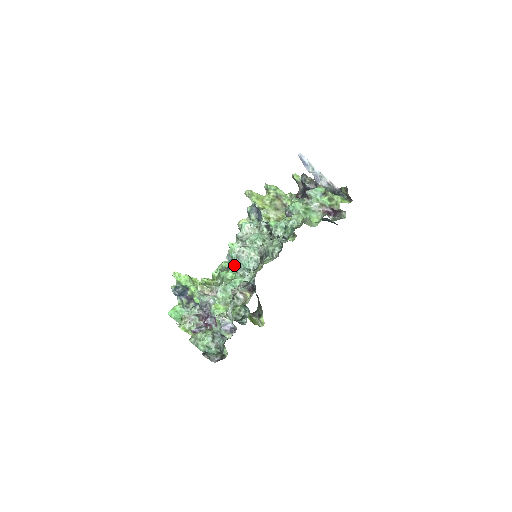
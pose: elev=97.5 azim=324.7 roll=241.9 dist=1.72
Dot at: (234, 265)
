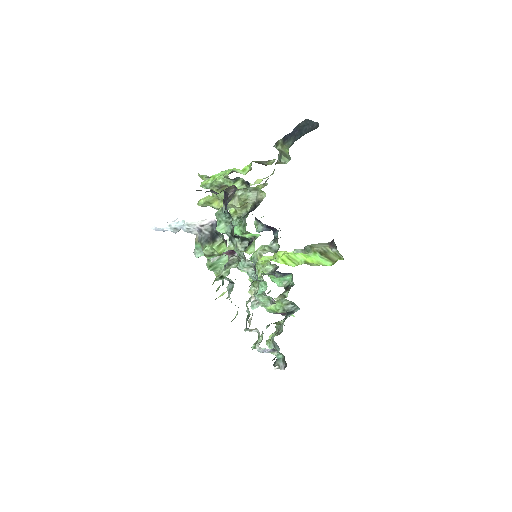
Dot at: (255, 261)
